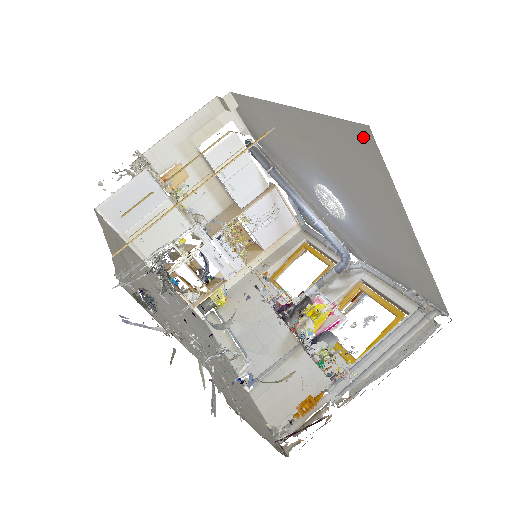
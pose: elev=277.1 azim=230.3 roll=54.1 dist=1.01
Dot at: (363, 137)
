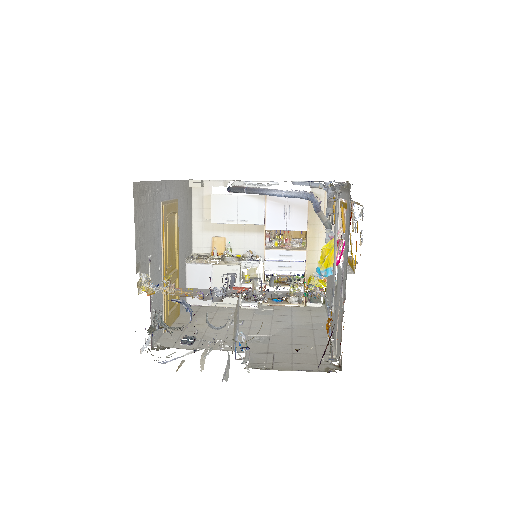
Dot at: occluded
